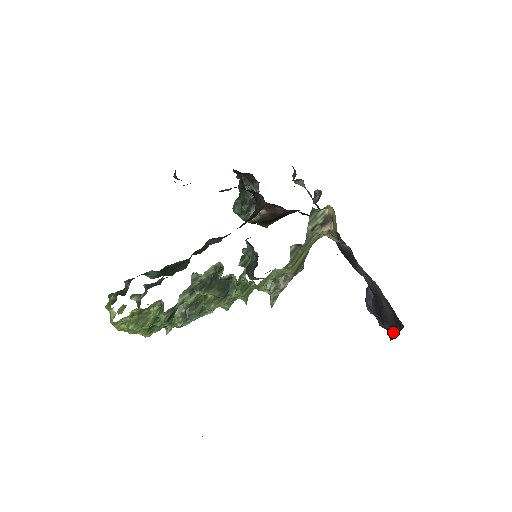
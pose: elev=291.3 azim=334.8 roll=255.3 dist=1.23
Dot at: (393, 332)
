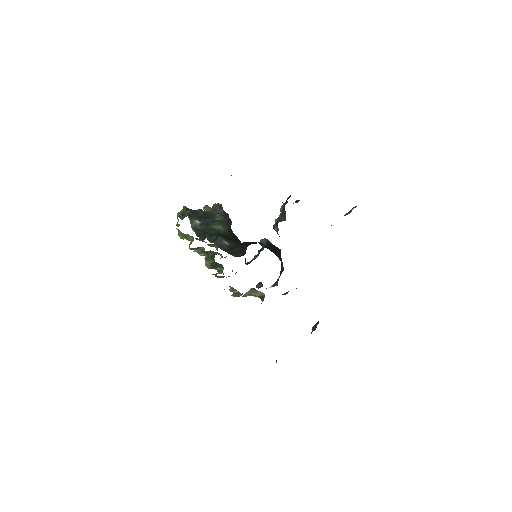
Dot at: occluded
